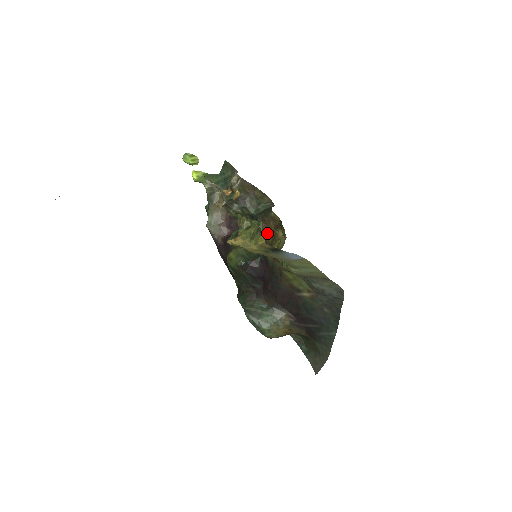
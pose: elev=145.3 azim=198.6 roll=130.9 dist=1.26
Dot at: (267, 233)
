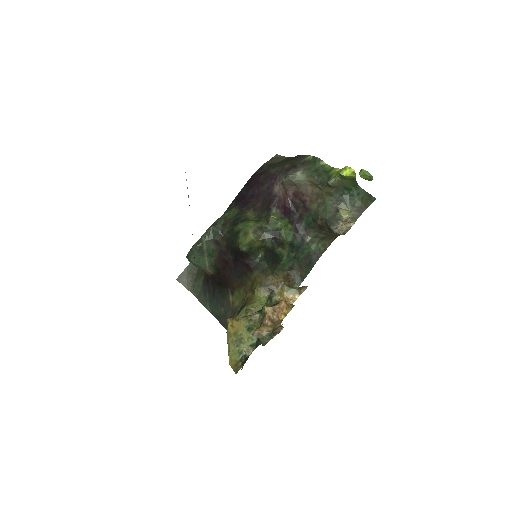
Dot at: (277, 278)
